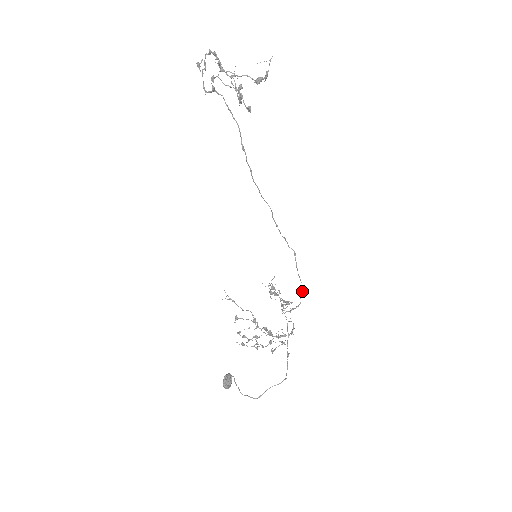
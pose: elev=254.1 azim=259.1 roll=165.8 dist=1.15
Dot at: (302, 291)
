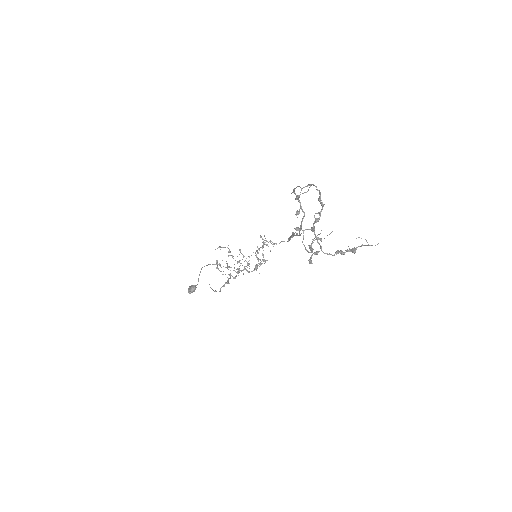
Dot at: occluded
